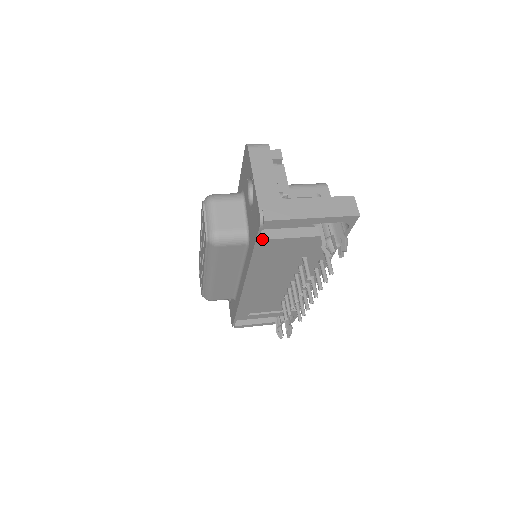
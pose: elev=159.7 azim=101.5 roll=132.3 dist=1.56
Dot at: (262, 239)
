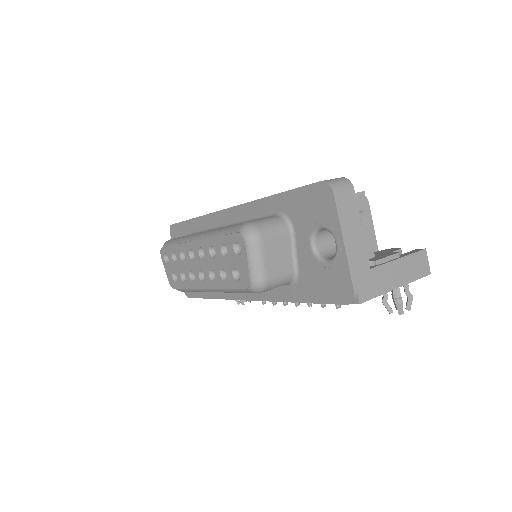
Dot at: occluded
